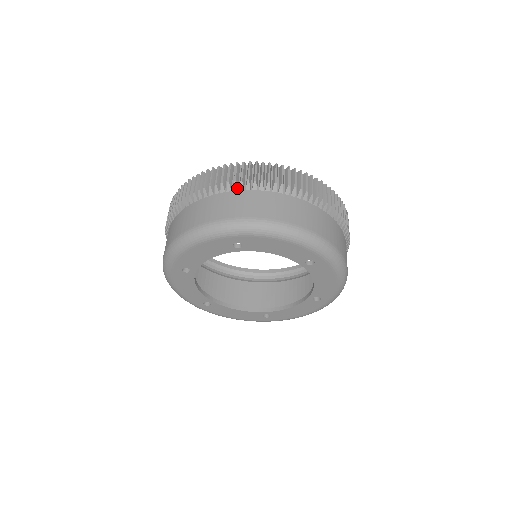
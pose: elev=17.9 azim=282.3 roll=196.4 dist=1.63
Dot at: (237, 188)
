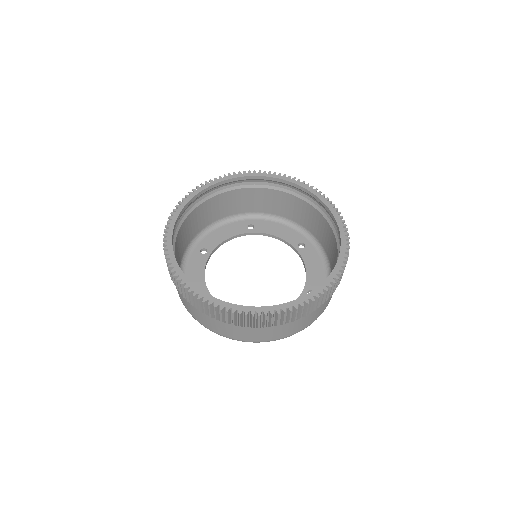
Dot at: (266, 327)
